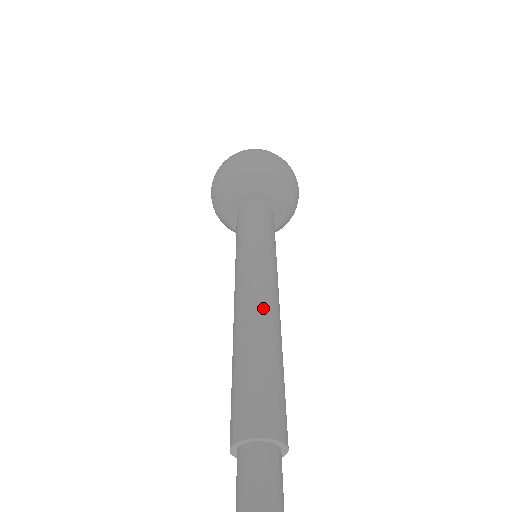
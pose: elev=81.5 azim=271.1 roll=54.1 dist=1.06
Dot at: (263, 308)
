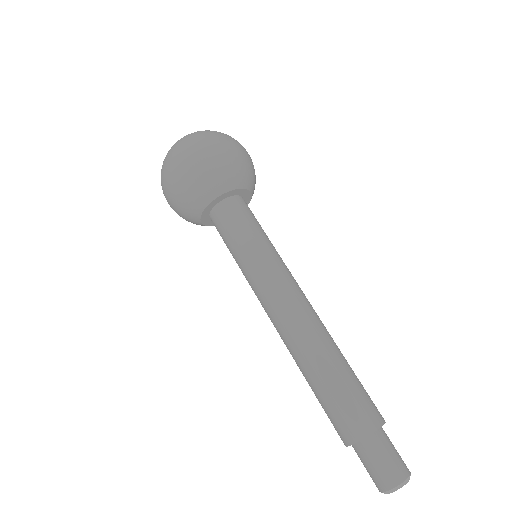
Dot at: (293, 326)
